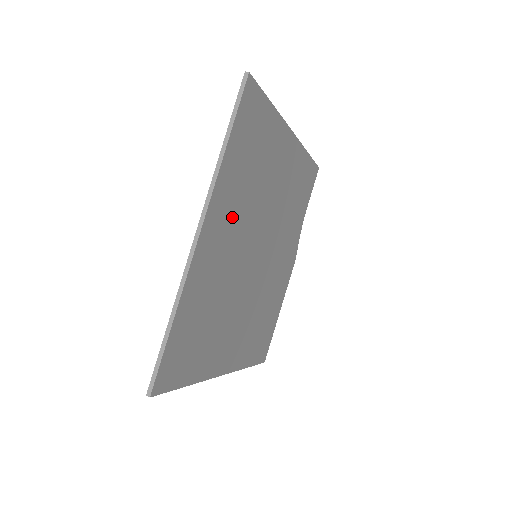
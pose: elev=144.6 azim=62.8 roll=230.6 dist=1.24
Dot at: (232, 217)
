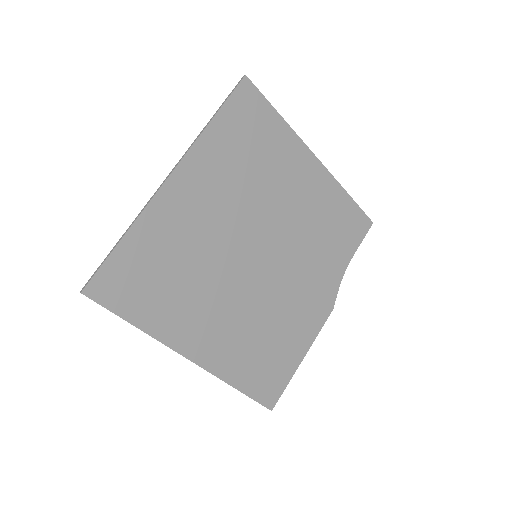
Dot at: (216, 189)
